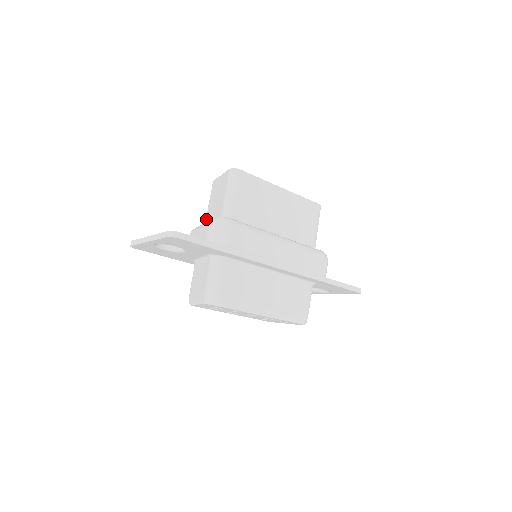
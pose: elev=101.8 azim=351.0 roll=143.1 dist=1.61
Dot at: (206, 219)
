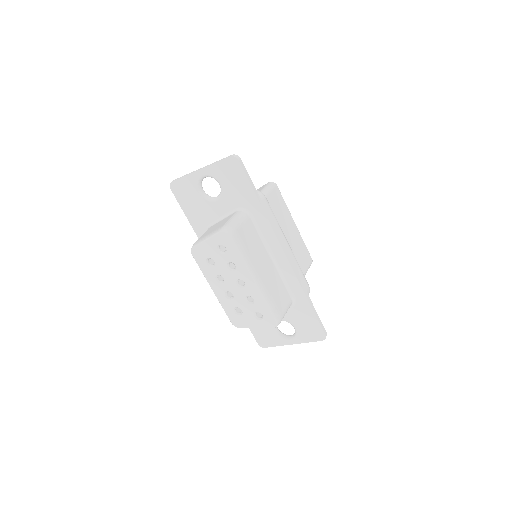
Dot at: occluded
